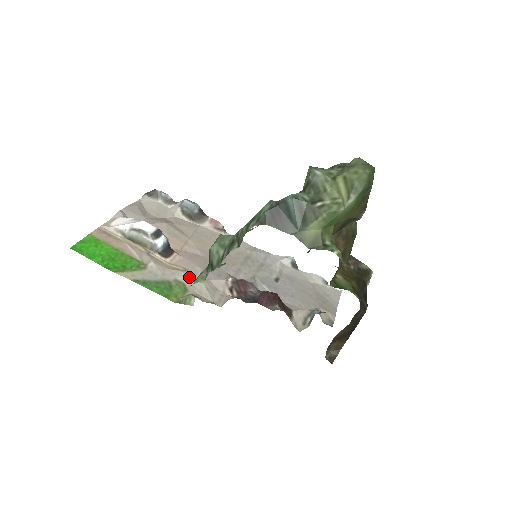
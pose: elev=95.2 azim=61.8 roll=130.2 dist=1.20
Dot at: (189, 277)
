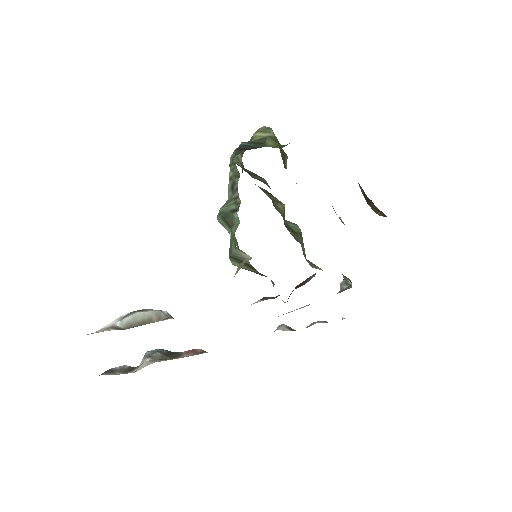
Dot at: occluded
